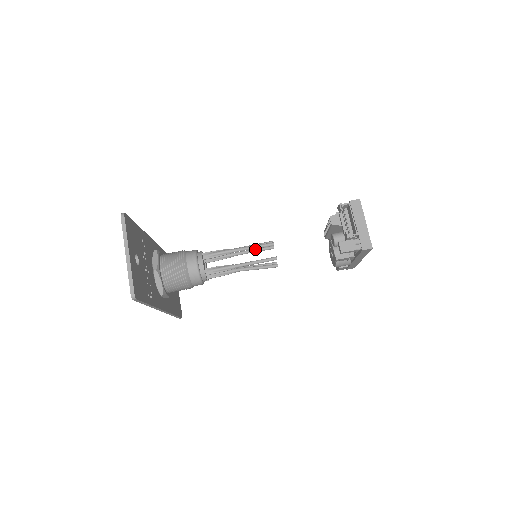
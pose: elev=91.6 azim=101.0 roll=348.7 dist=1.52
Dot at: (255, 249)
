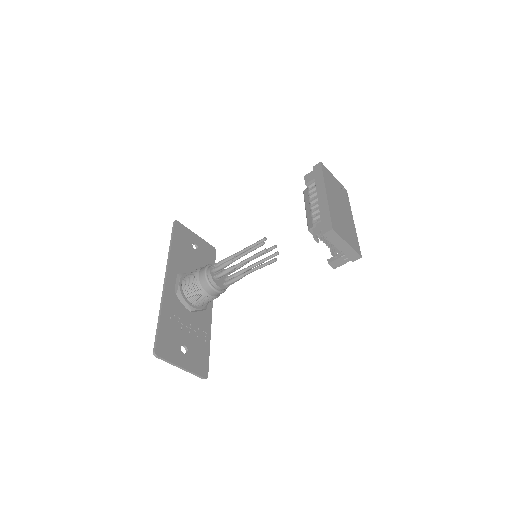
Dot at: (251, 247)
